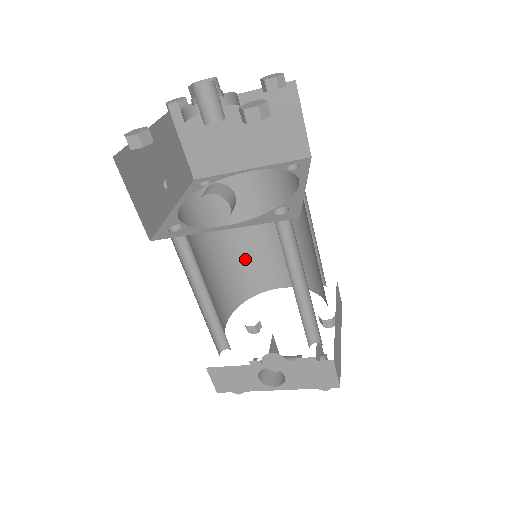
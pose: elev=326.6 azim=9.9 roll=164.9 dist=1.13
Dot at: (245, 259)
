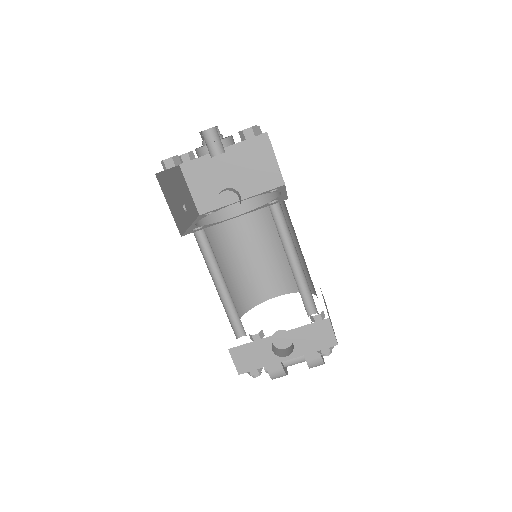
Dot at: (245, 273)
